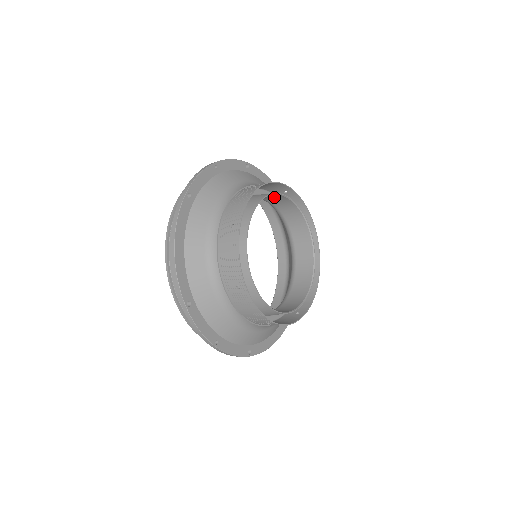
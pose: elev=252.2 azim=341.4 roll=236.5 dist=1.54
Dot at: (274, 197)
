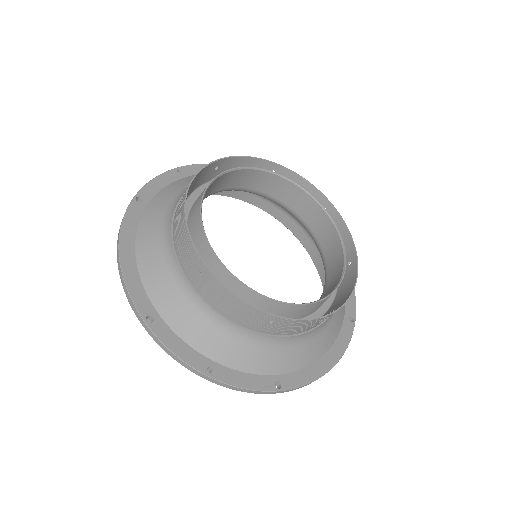
Dot at: (255, 179)
